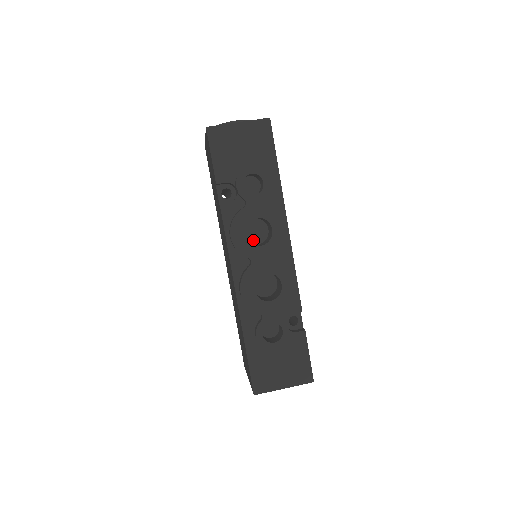
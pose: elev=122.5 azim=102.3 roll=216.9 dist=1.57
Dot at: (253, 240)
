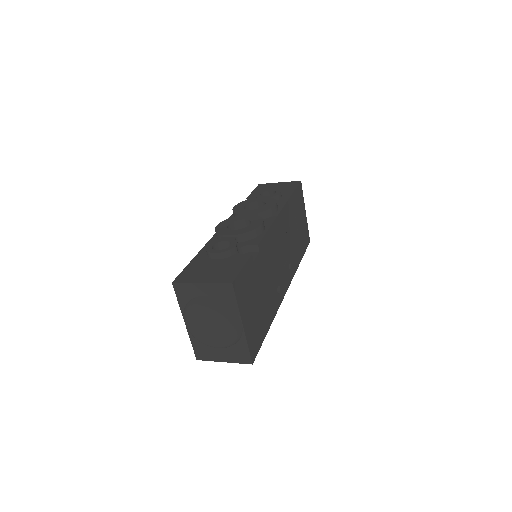
Dot at: occluded
